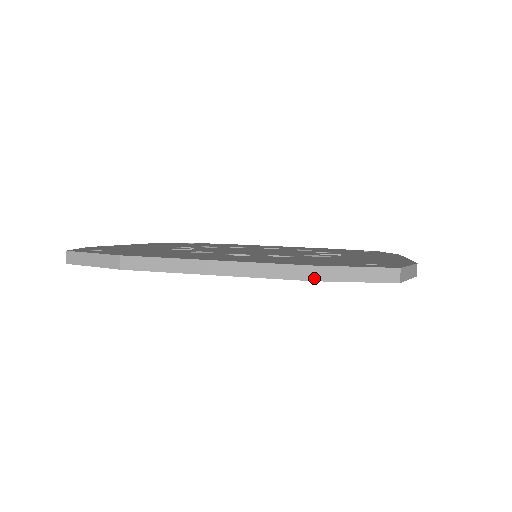
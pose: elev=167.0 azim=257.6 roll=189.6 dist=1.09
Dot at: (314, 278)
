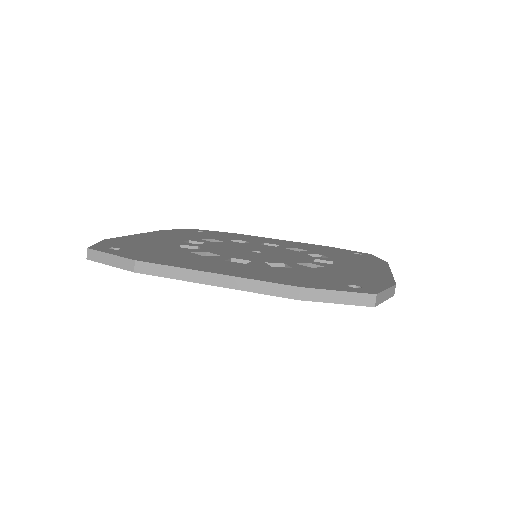
Dot at: (301, 298)
